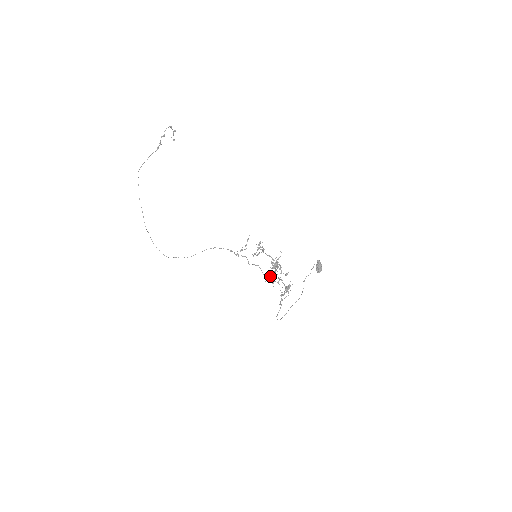
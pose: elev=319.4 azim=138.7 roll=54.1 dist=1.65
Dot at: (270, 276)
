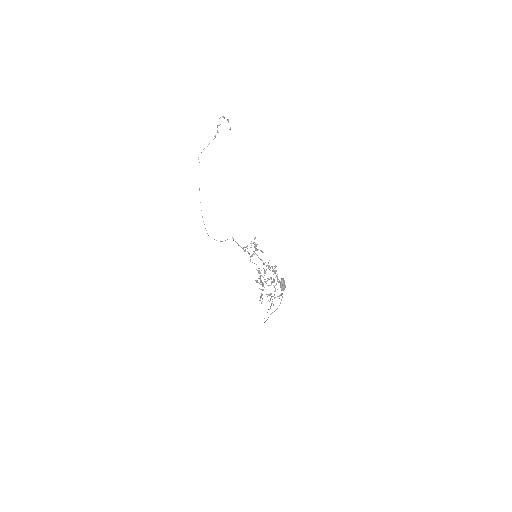
Dot at: (268, 278)
